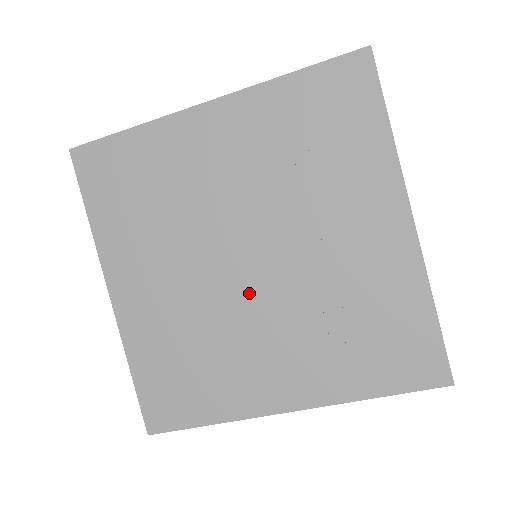
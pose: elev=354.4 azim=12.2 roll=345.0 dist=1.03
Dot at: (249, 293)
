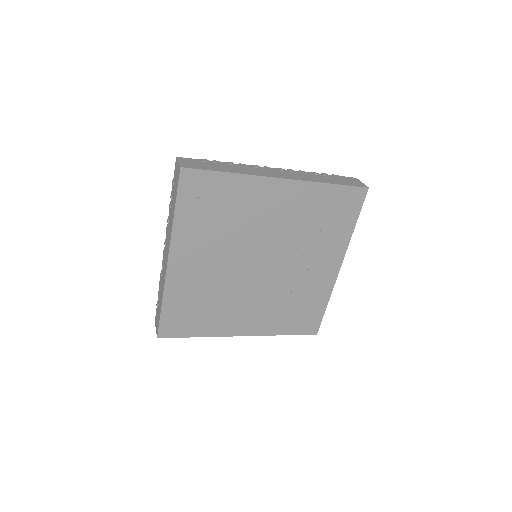
Dot at: (252, 281)
